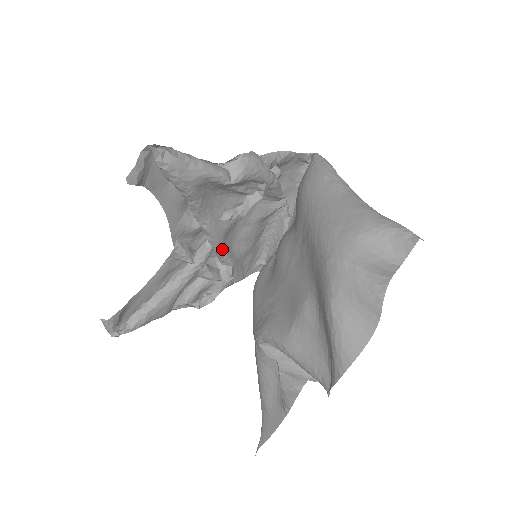
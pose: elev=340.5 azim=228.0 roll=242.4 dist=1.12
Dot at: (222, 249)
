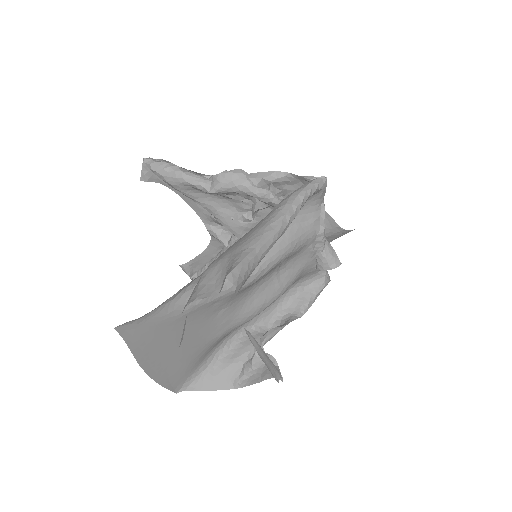
Dot at: occluded
